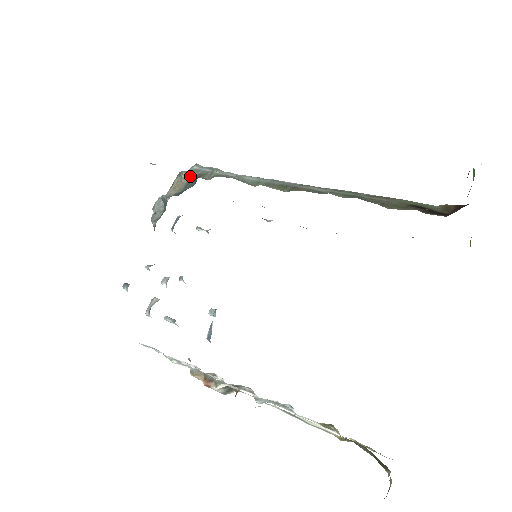
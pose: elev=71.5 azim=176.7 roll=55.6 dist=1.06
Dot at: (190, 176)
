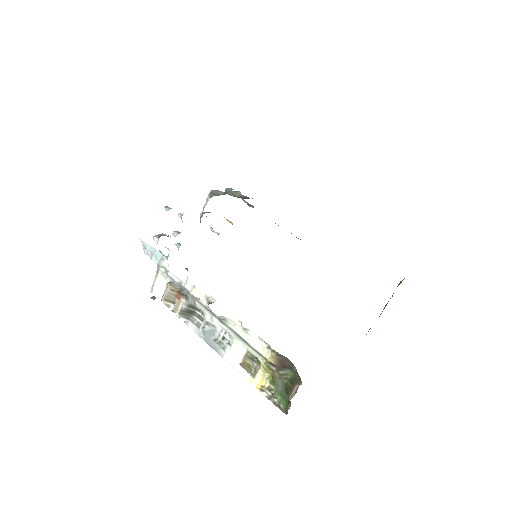
Dot at: (244, 196)
